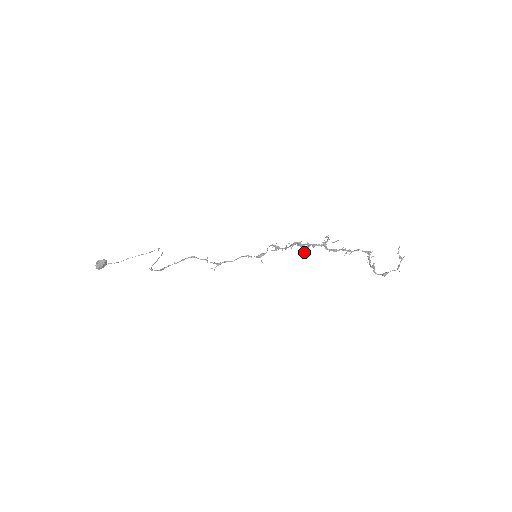
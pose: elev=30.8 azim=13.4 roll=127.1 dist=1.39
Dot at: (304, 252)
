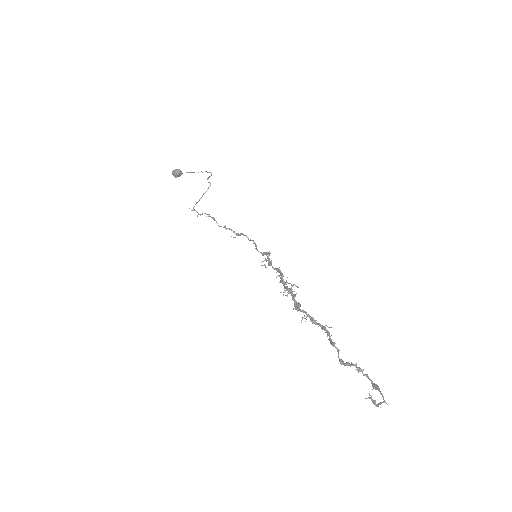
Dot at: occluded
